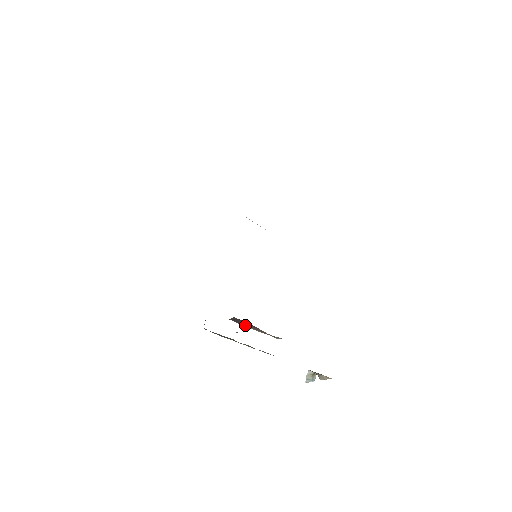
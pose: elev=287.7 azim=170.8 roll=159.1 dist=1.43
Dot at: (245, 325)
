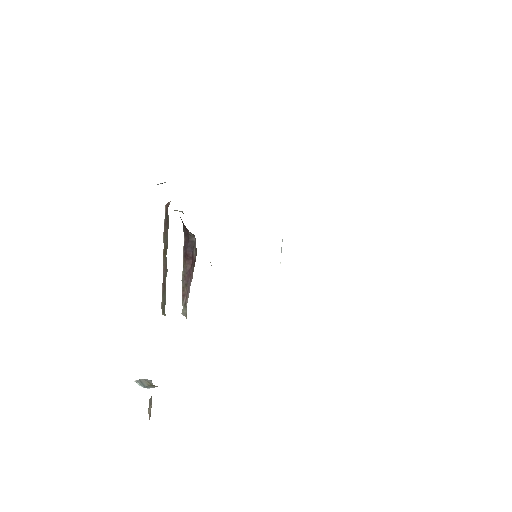
Dot at: (186, 260)
